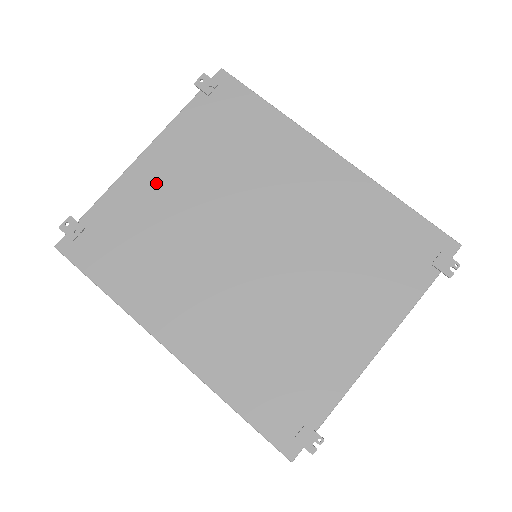
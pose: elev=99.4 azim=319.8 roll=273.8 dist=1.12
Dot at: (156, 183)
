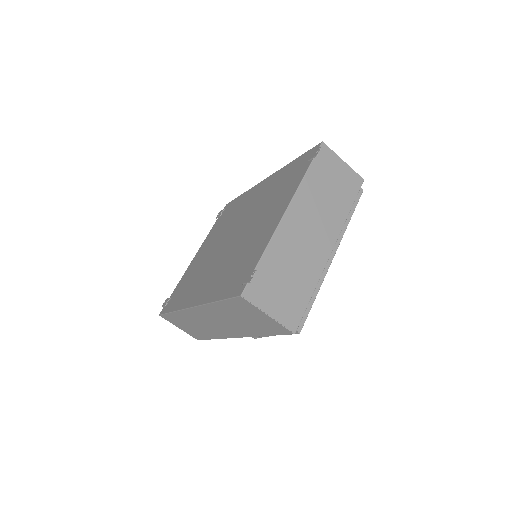
Dot at: (198, 258)
